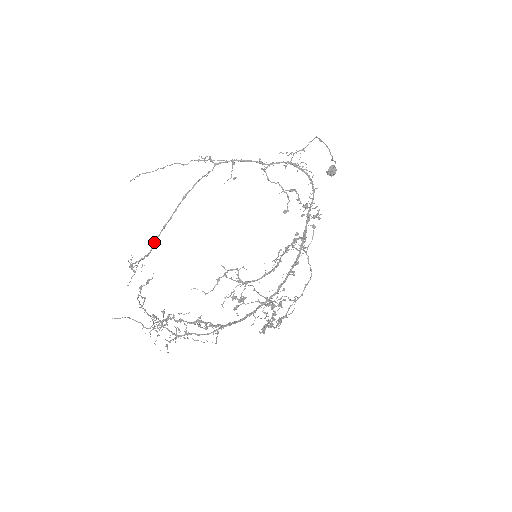
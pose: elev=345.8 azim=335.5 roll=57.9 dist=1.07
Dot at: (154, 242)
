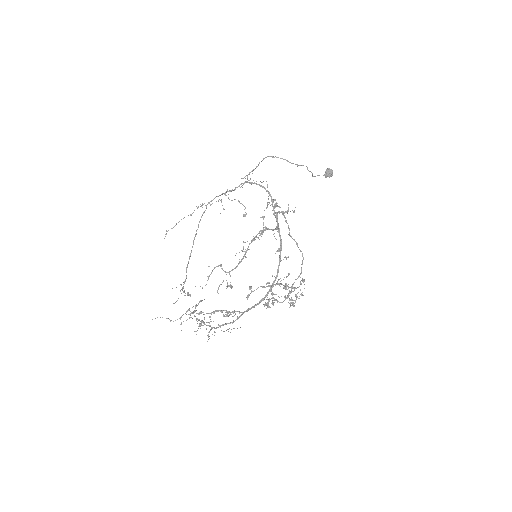
Dot at: (186, 271)
